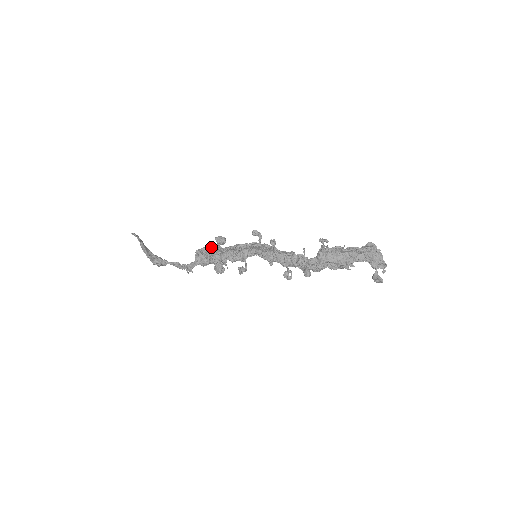
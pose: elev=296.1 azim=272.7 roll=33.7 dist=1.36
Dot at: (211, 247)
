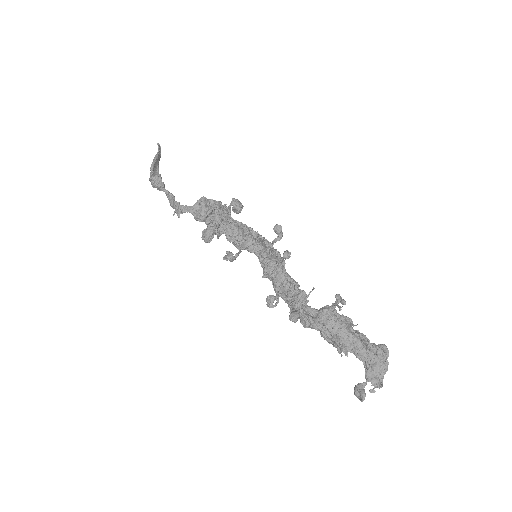
Dot at: occluded
